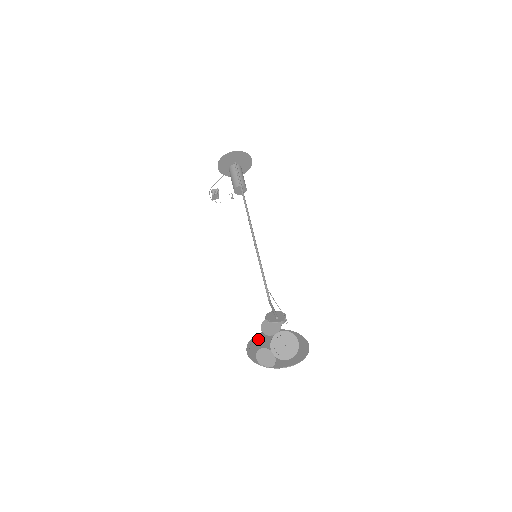
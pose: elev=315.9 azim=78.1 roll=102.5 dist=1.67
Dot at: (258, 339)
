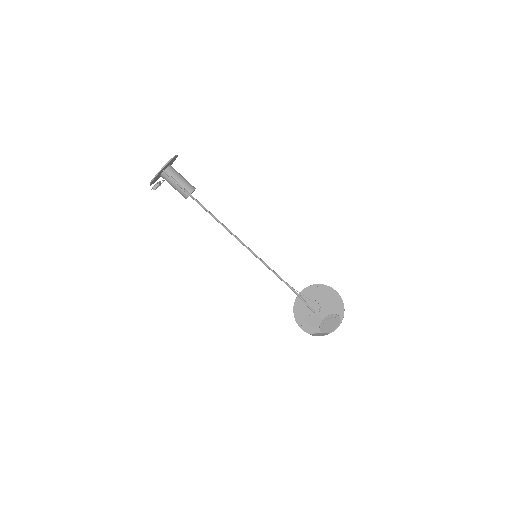
Dot at: (298, 308)
